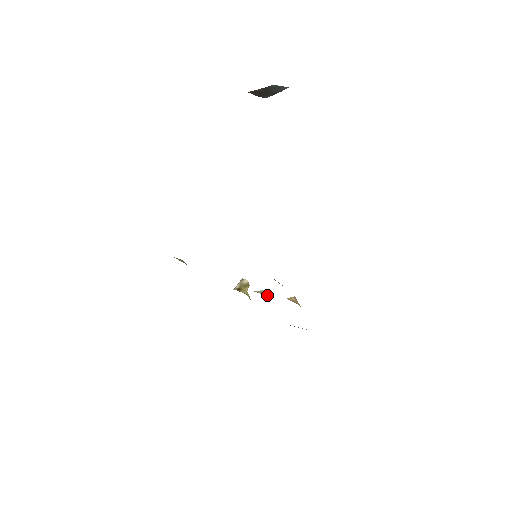
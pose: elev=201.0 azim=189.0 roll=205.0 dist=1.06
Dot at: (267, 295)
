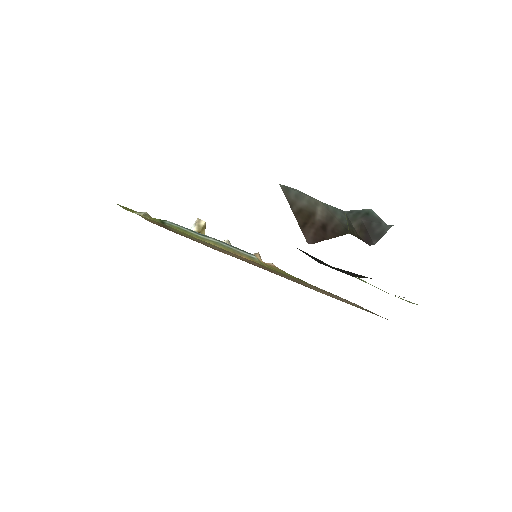
Dot at: occluded
